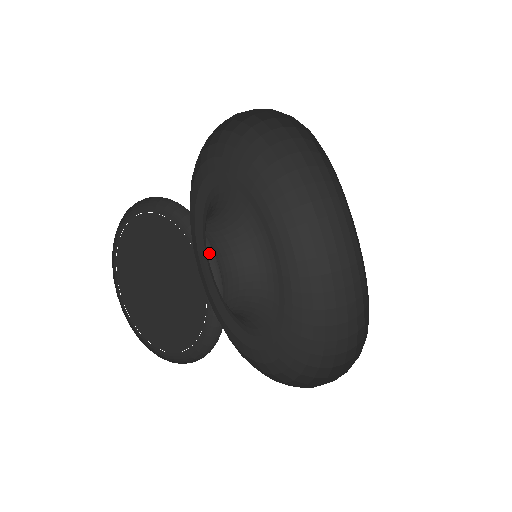
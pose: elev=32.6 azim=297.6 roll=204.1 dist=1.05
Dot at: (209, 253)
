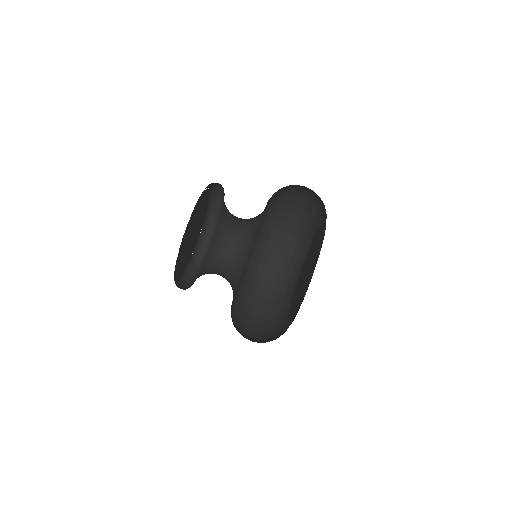
Dot at: occluded
